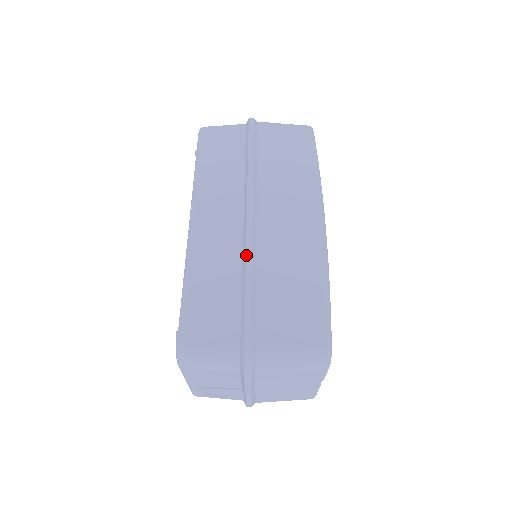
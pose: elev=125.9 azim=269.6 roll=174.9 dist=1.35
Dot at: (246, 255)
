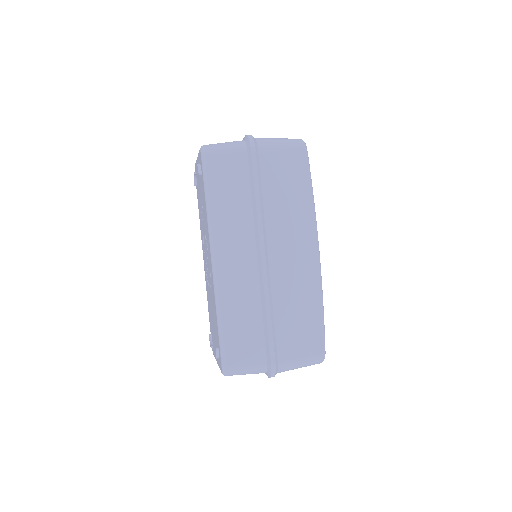
Dot at: (265, 294)
